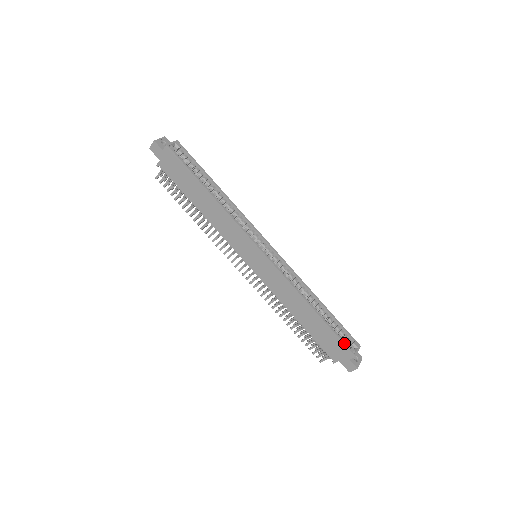
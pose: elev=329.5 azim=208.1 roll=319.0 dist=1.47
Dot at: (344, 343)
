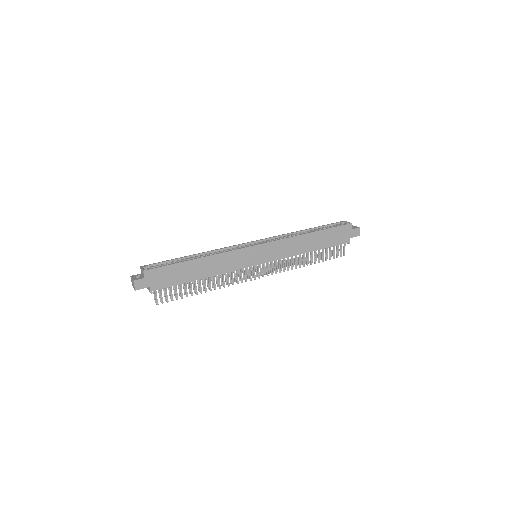
Dot at: (341, 226)
